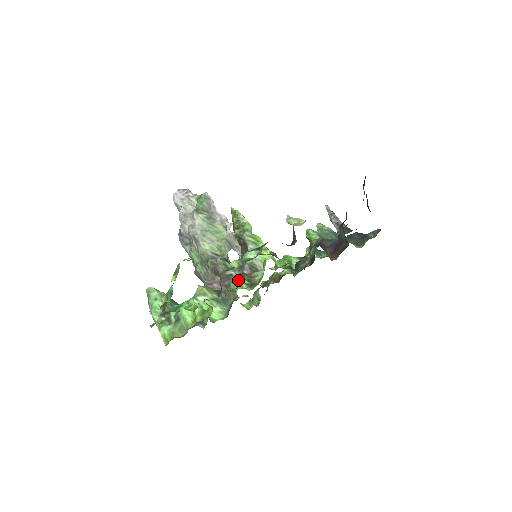
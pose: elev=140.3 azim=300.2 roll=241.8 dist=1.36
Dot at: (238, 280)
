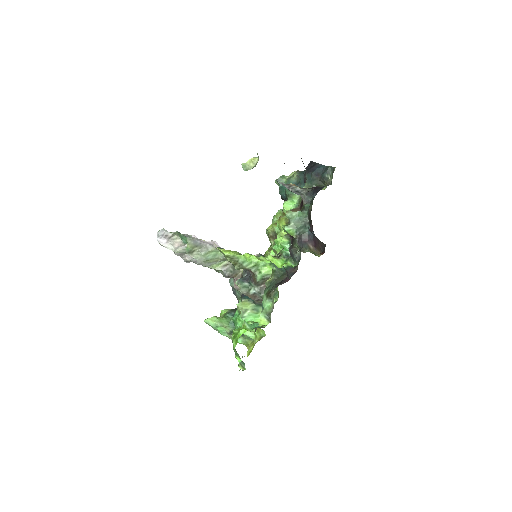
Dot at: (262, 295)
